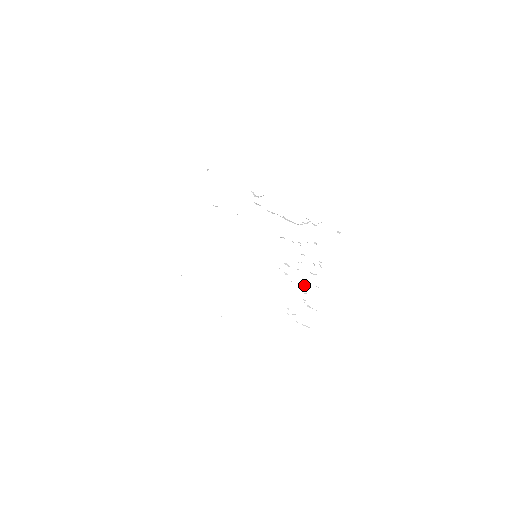
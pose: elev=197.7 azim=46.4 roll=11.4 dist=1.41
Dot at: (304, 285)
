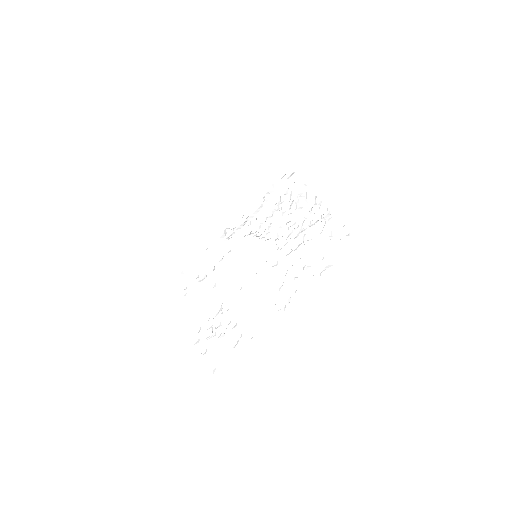
Dot at: (305, 218)
